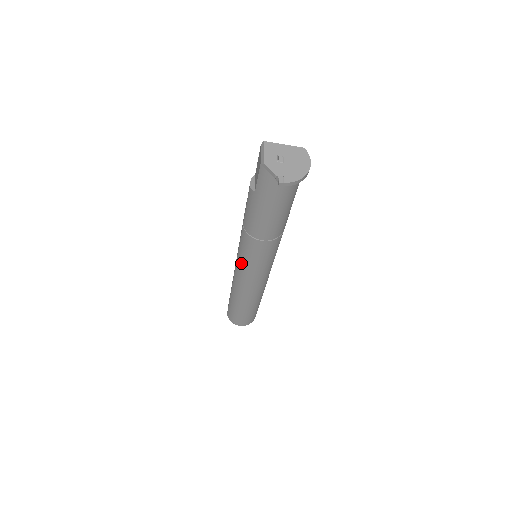
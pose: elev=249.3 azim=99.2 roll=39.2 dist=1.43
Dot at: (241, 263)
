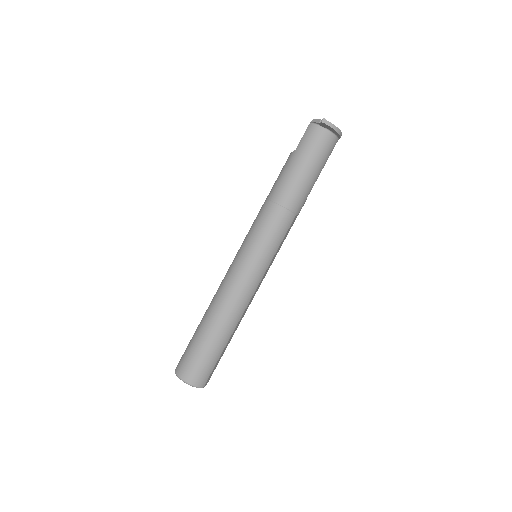
Dot at: (244, 246)
